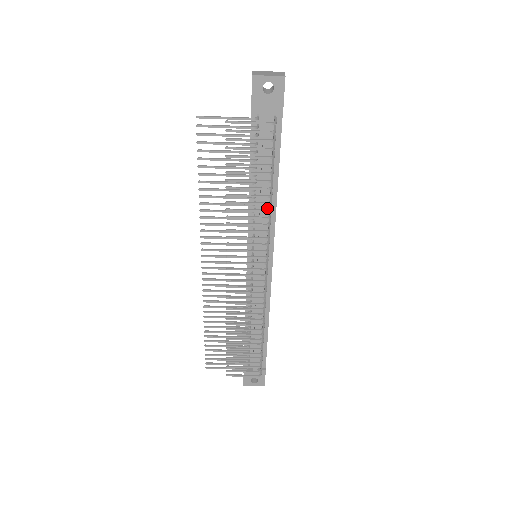
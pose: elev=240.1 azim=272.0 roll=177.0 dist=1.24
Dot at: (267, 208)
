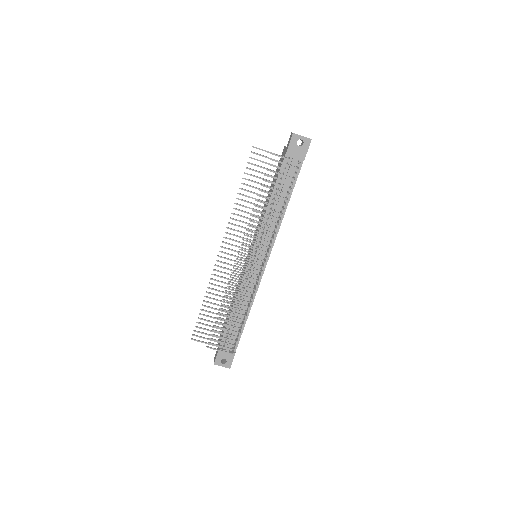
Dot at: (276, 220)
